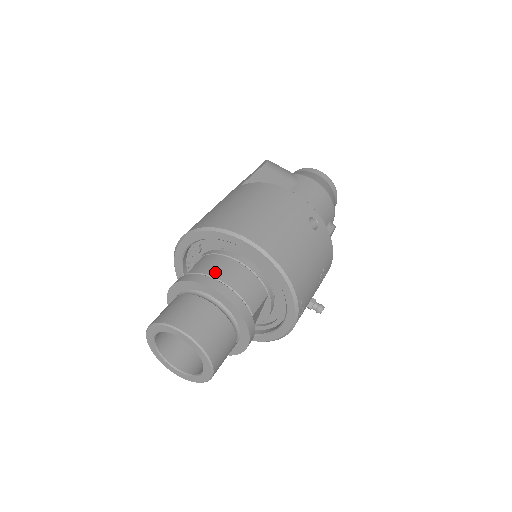
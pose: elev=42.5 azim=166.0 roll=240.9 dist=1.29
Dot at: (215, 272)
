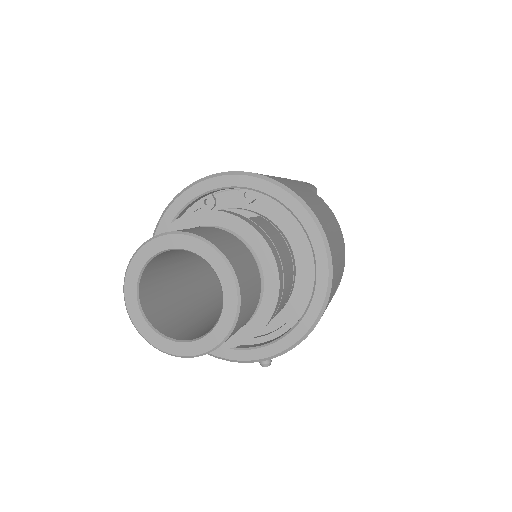
Dot at: (281, 251)
